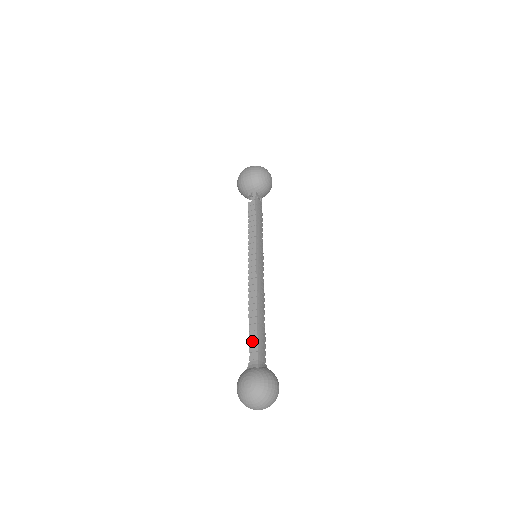
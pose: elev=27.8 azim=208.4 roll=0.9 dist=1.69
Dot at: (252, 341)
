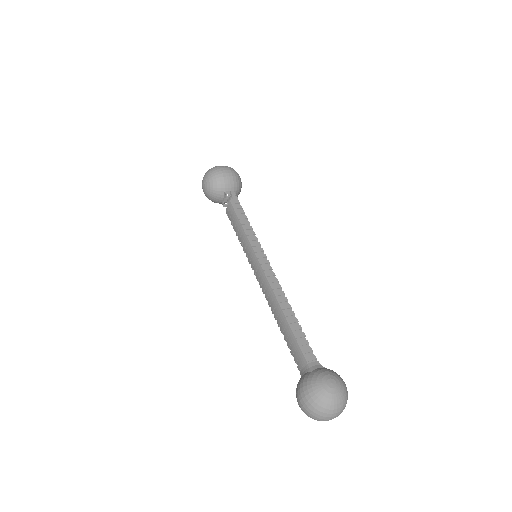
Dot at: (302, 341)
